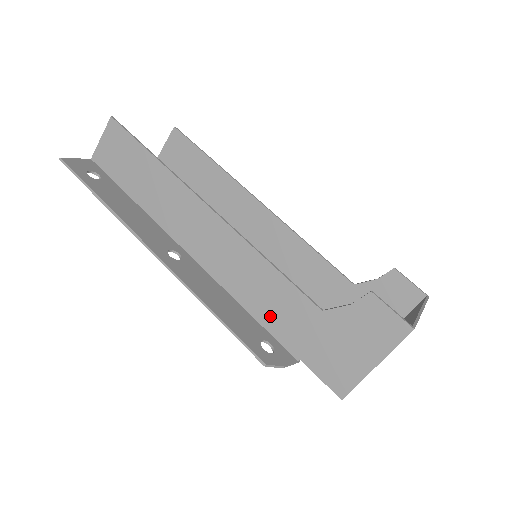
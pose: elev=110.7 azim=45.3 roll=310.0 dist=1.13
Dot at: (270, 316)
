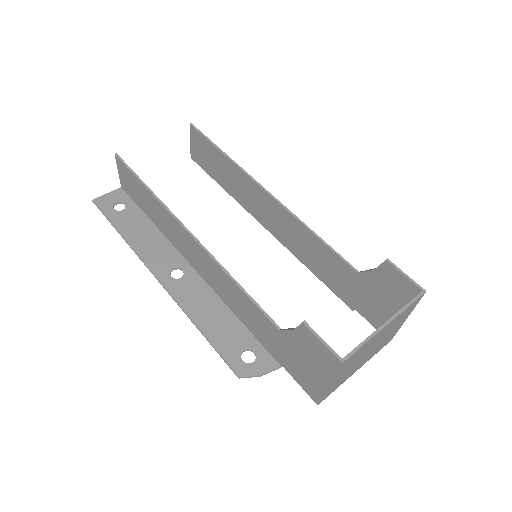
Dot at: (252, 326)
